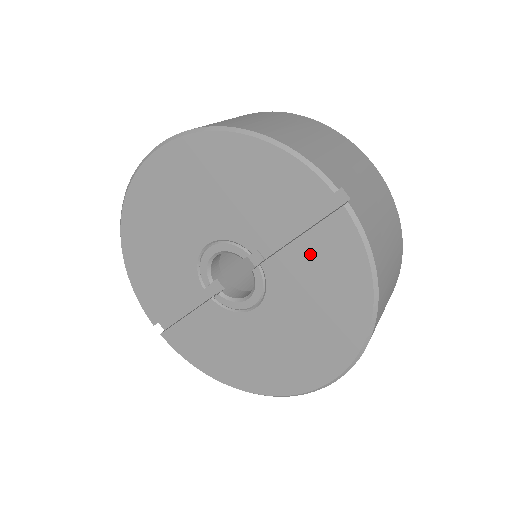
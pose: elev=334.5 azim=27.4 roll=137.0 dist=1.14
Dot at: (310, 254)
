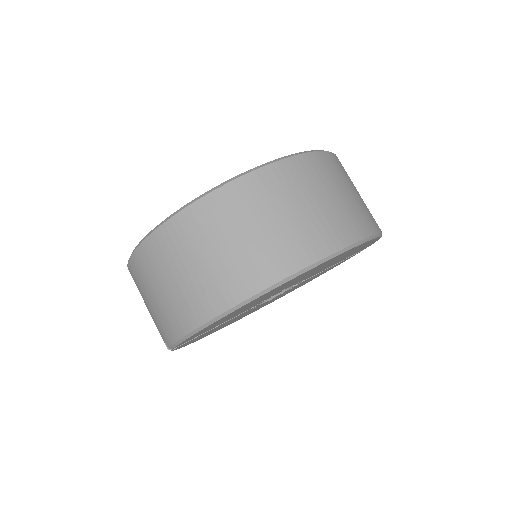
Dot at: occluded
